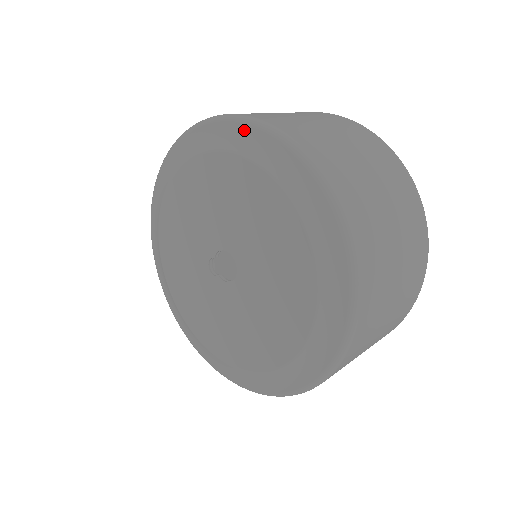
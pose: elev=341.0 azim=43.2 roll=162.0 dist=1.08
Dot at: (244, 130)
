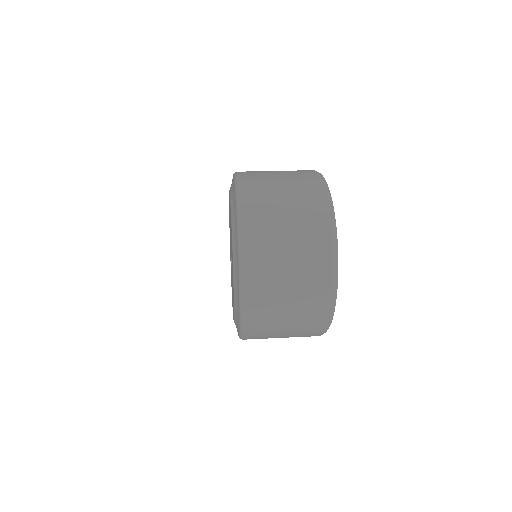
Dot at: (237, 243)
